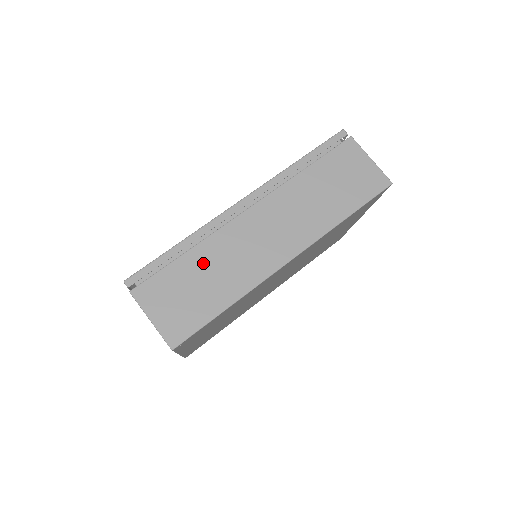
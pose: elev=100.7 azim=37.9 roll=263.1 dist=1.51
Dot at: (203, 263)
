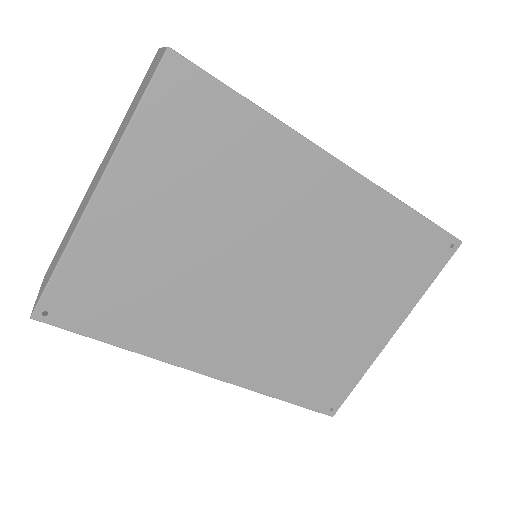
Dot at: occluded
